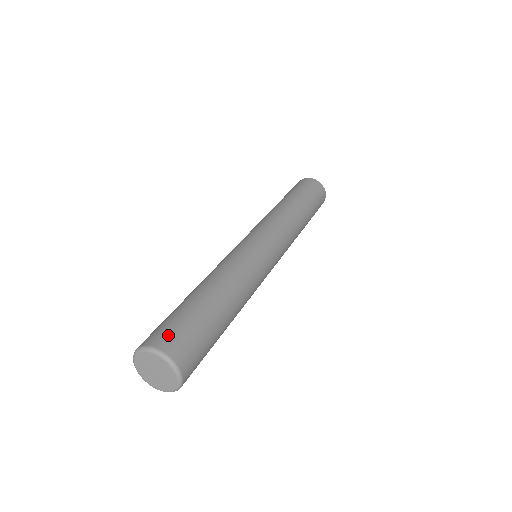
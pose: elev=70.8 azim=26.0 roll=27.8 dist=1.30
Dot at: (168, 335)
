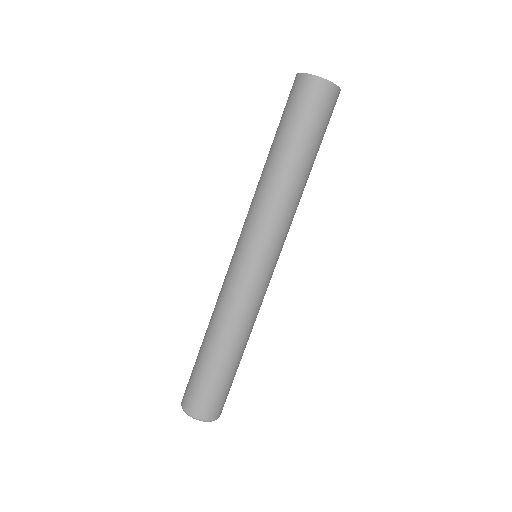
Dot at: (187, 396)
